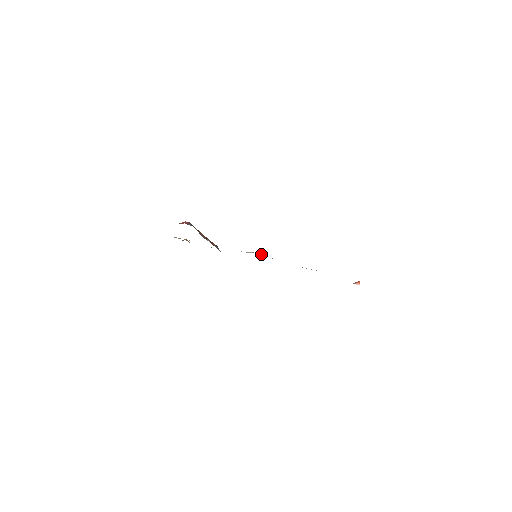
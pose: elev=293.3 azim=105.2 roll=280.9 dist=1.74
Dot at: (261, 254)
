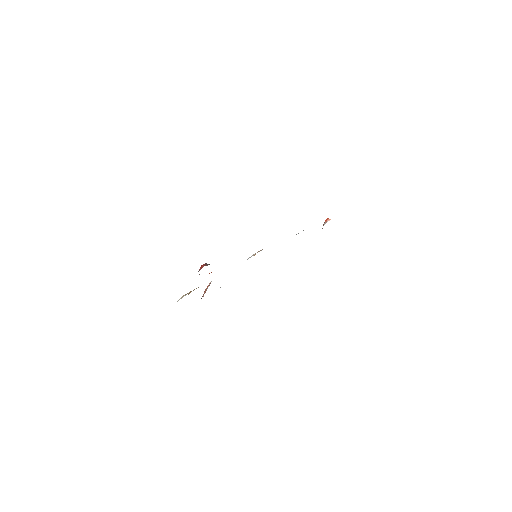
Dot at: (262, 249)
